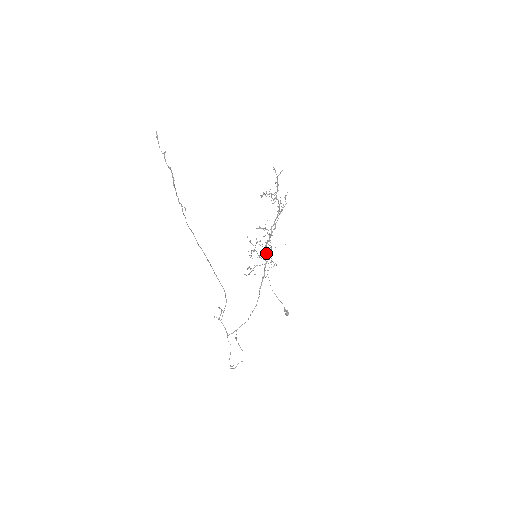
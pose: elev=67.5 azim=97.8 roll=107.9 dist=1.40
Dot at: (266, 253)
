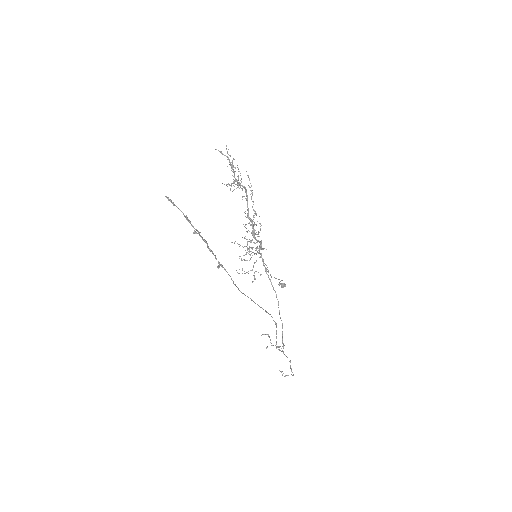
Dot at: (260, 246)
